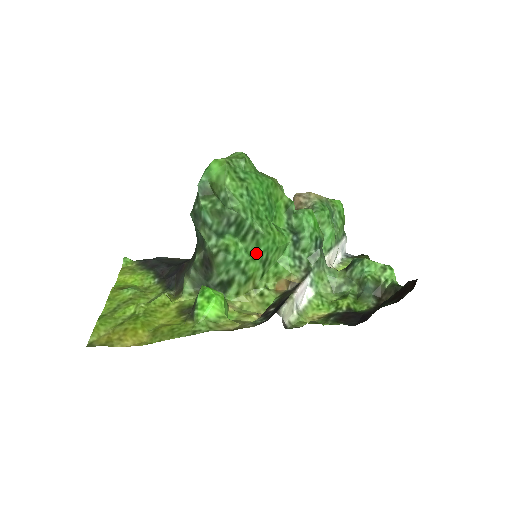
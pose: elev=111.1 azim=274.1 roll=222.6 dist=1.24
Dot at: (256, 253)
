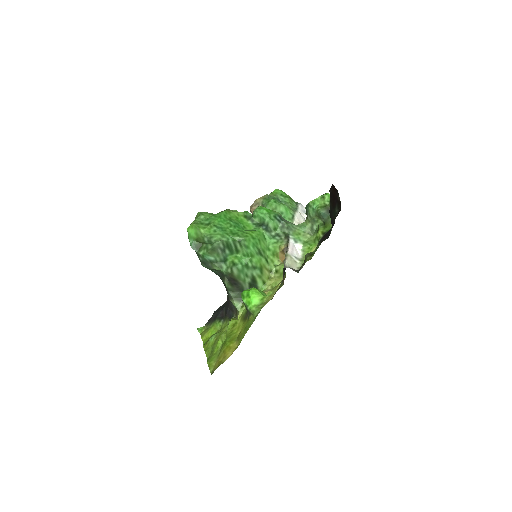
Dot at: (250, 252)
